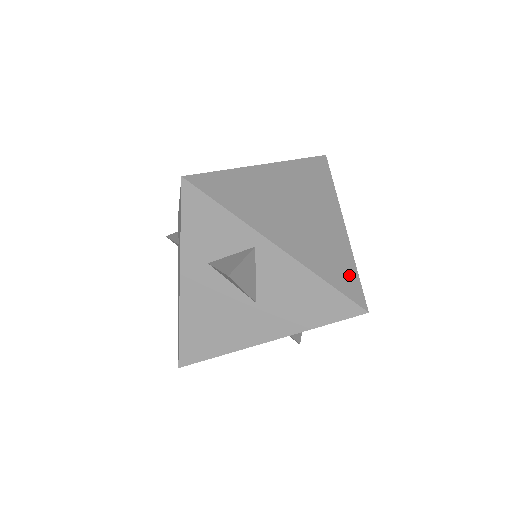
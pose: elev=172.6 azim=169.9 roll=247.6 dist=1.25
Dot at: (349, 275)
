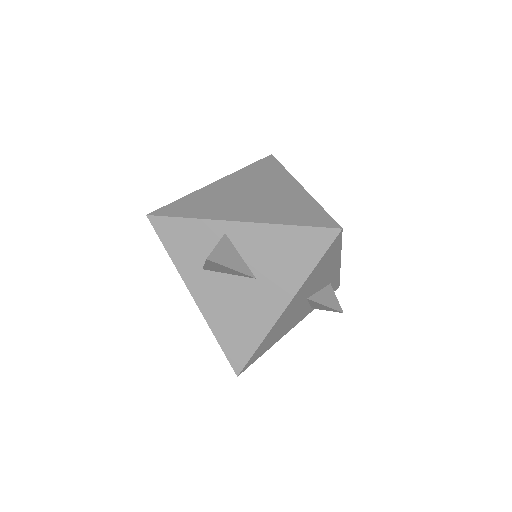
Dot at: (315, 213)
